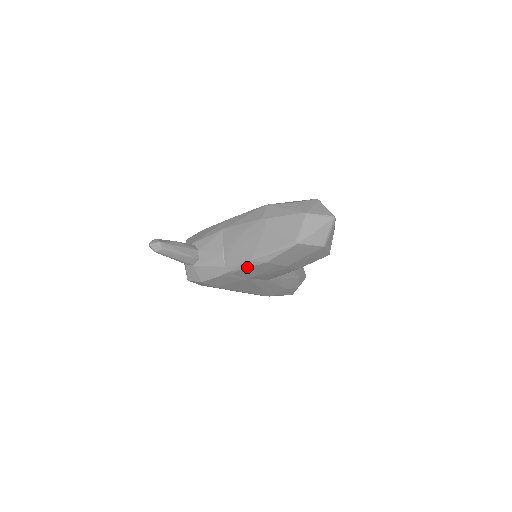
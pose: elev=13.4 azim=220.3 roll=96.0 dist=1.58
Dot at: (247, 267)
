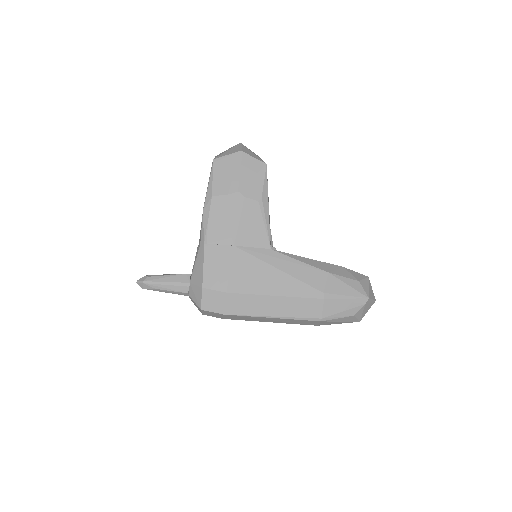
Dot at: (207, 220)
